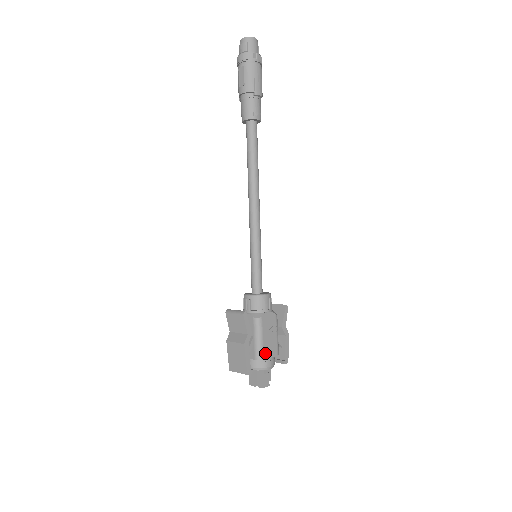
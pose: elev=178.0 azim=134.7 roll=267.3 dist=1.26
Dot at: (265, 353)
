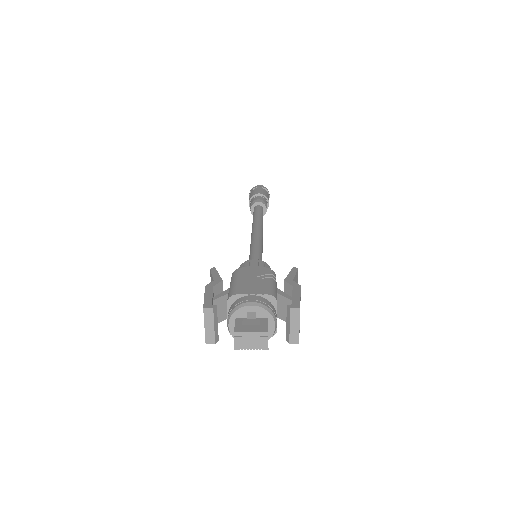
Dot at: (241, 291)
